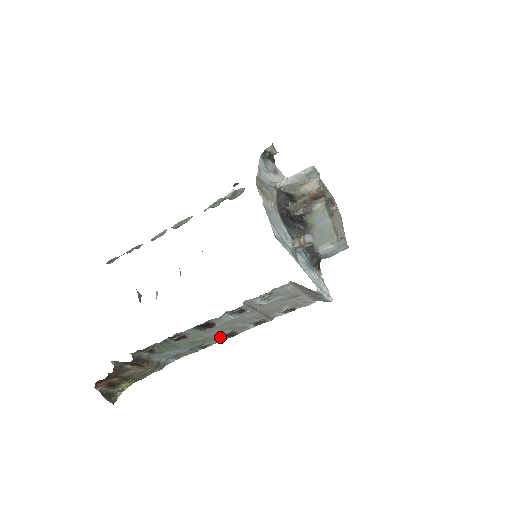
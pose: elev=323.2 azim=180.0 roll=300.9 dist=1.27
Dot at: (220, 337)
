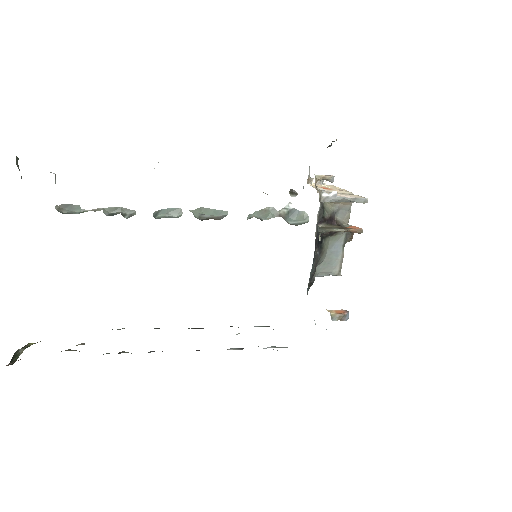
Dot at: occluded
